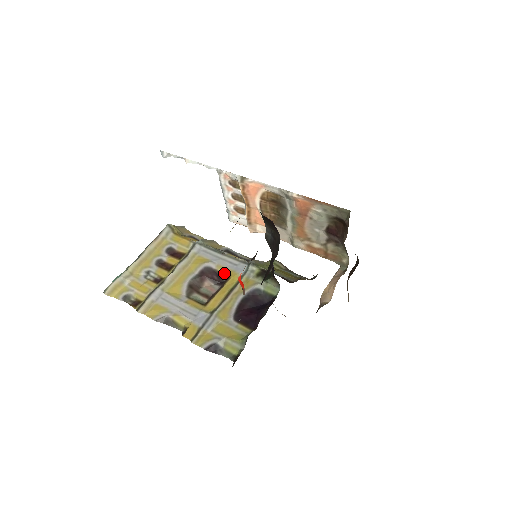
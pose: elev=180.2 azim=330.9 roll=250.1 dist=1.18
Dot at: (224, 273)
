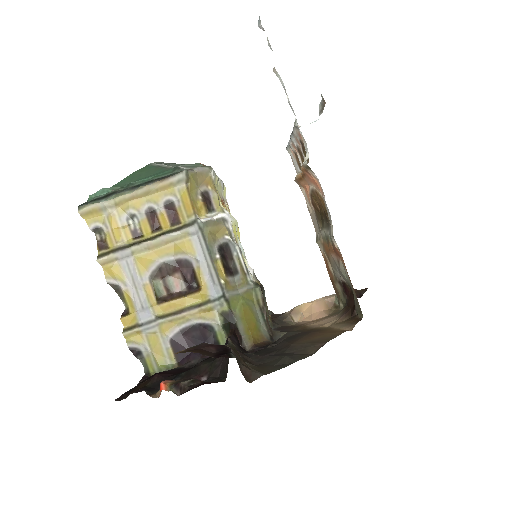
Dot at: (199, 280)
